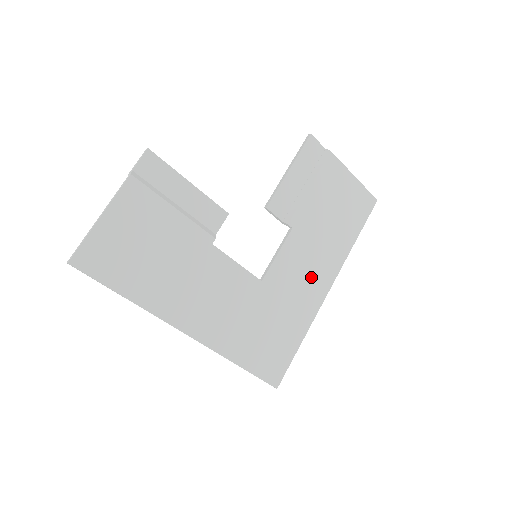
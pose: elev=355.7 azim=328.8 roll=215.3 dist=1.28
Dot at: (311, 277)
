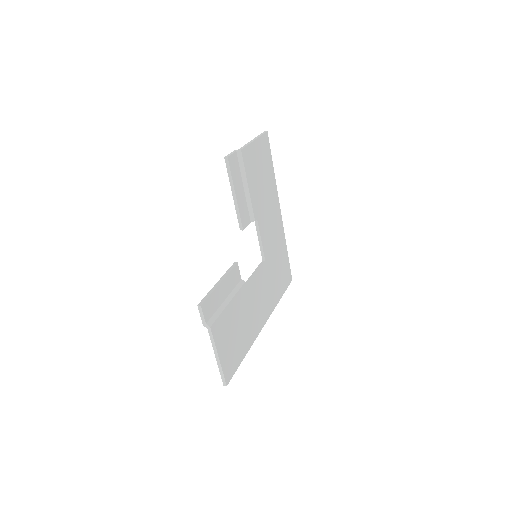
Dot at: (274, 222)
